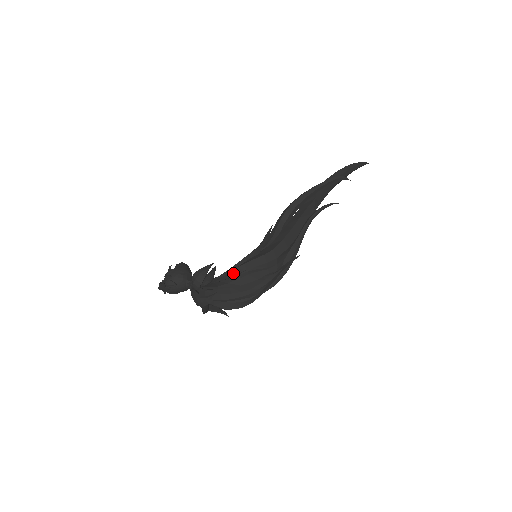
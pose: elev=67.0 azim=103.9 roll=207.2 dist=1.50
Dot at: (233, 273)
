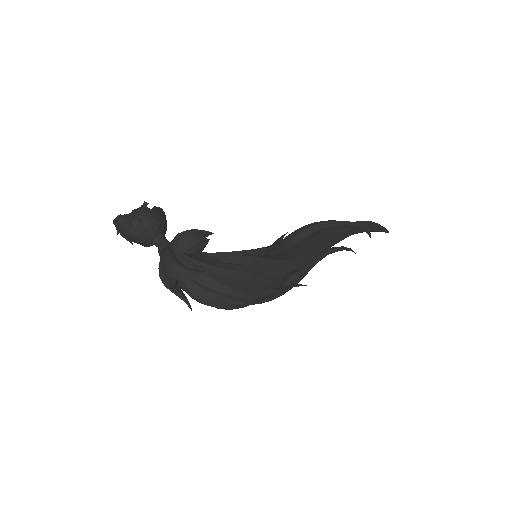
Dot at: (233, 259)
